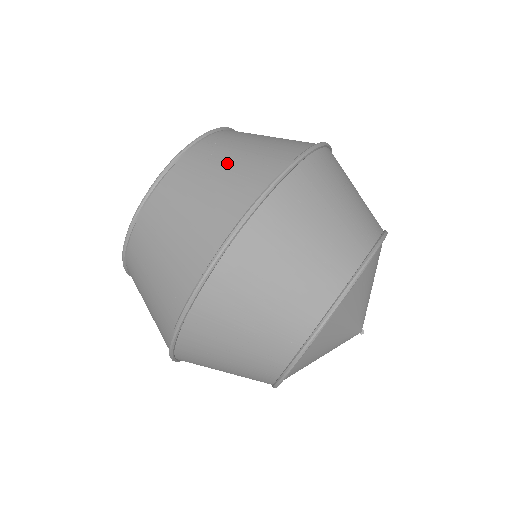
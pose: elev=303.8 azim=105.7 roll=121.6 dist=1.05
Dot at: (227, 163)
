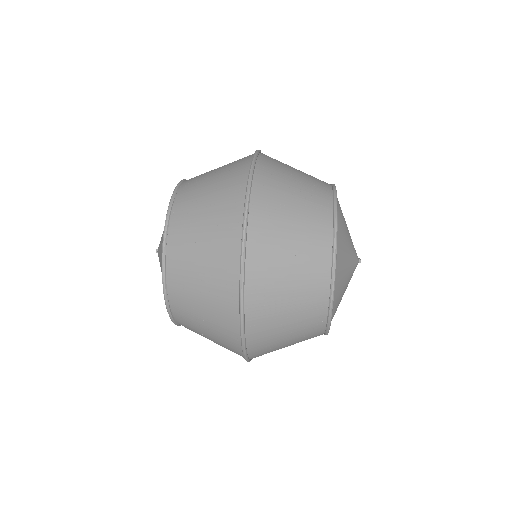
Dot at: (202, 224)
